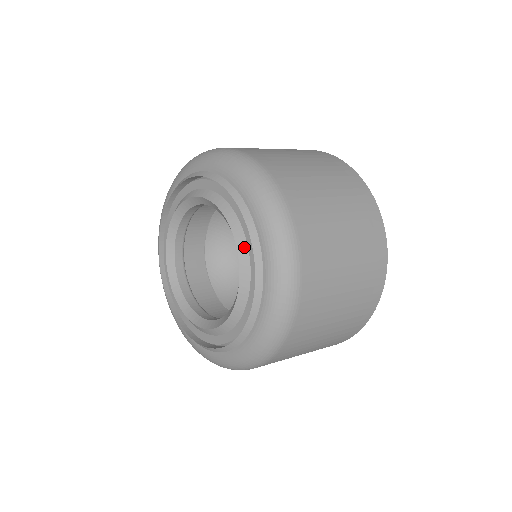
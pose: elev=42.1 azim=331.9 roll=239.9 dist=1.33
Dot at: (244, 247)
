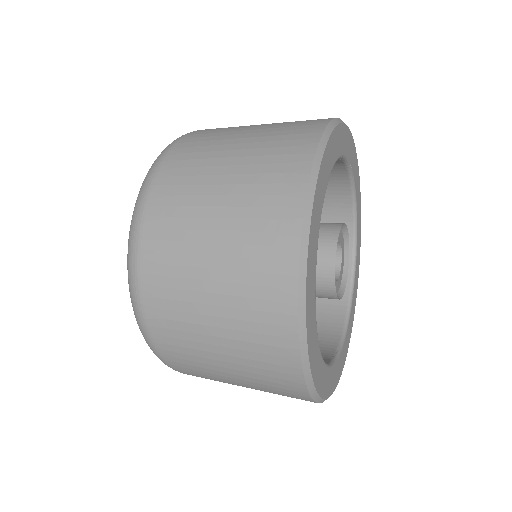
Dot at: occluded
